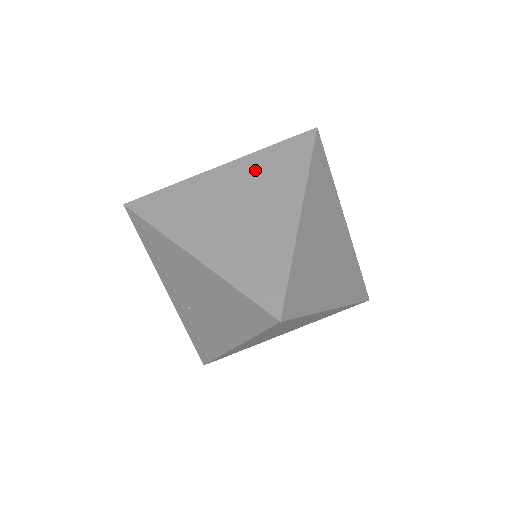
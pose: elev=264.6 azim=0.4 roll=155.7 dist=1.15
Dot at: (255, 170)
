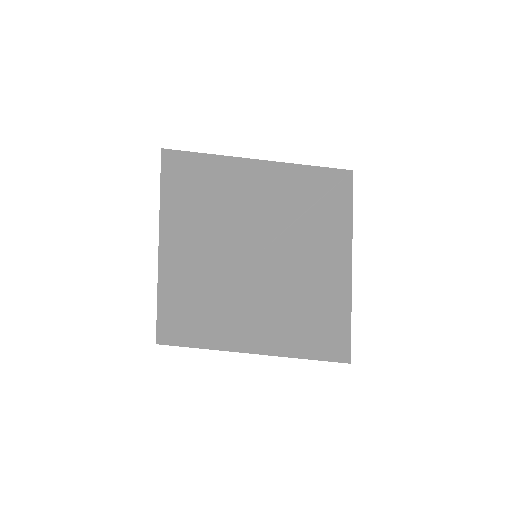
Dot at: (297, 251)
